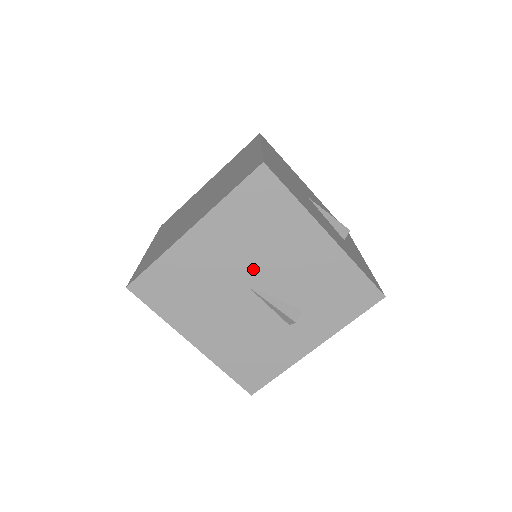
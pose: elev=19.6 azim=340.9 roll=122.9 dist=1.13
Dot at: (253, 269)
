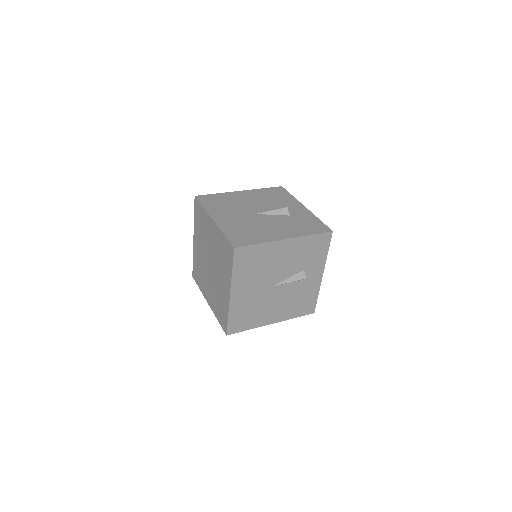
Dot at: (269, 280)
